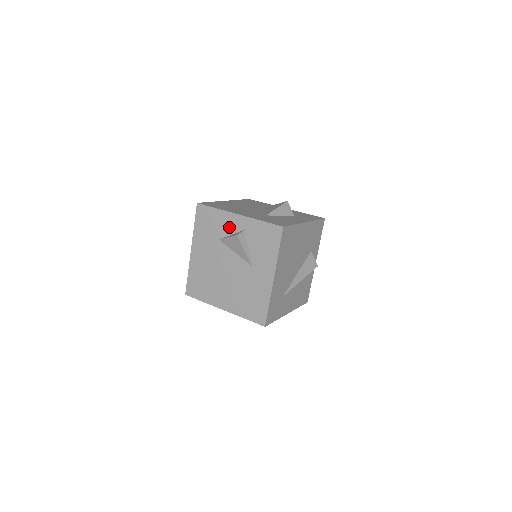
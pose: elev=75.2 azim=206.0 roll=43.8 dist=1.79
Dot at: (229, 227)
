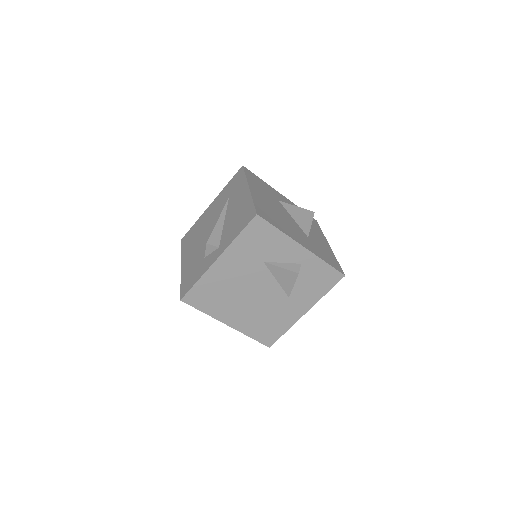
Dot at: (285, 255)
